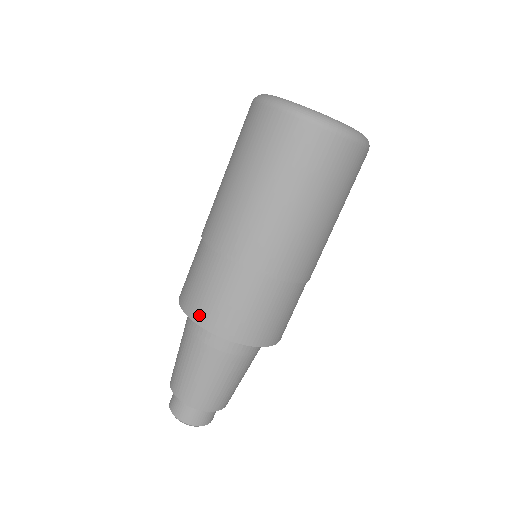
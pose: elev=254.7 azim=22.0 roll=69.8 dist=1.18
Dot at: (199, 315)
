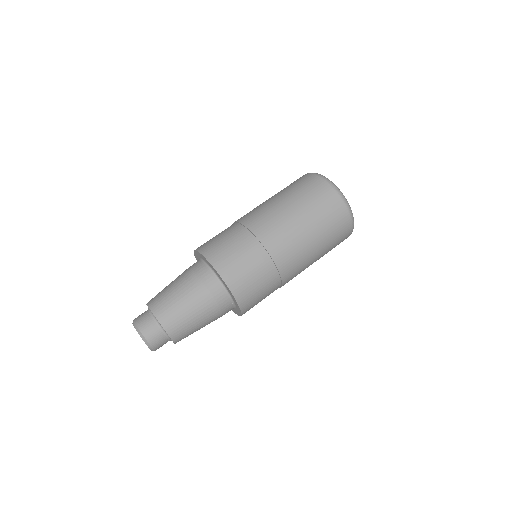
Dot at: (229, 277)
